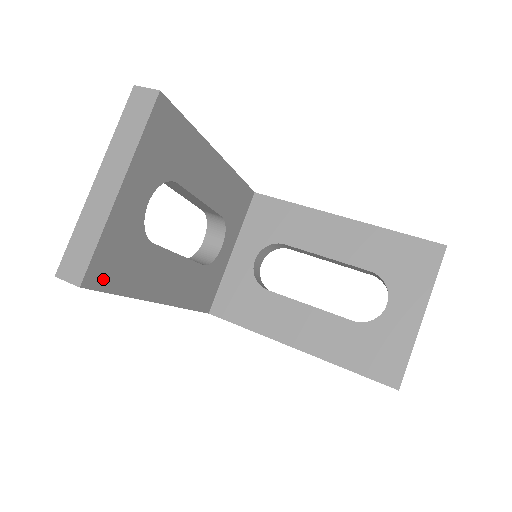
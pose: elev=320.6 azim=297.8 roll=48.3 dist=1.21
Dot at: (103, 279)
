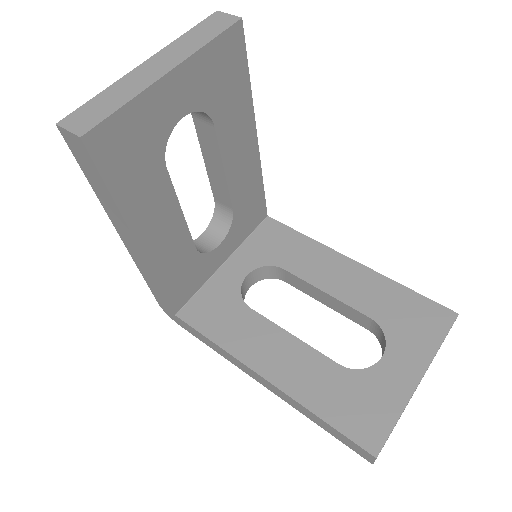
Dot at: (105, 154)
